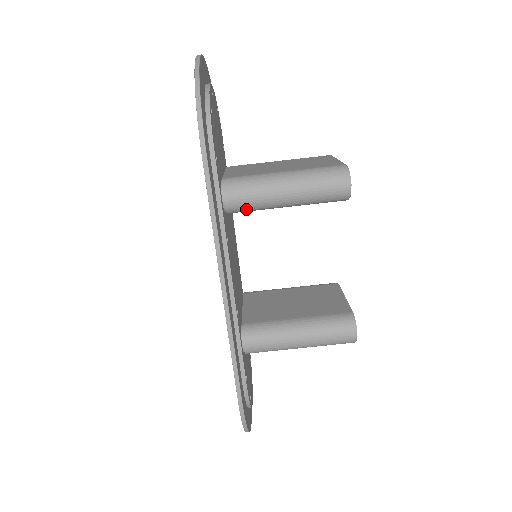
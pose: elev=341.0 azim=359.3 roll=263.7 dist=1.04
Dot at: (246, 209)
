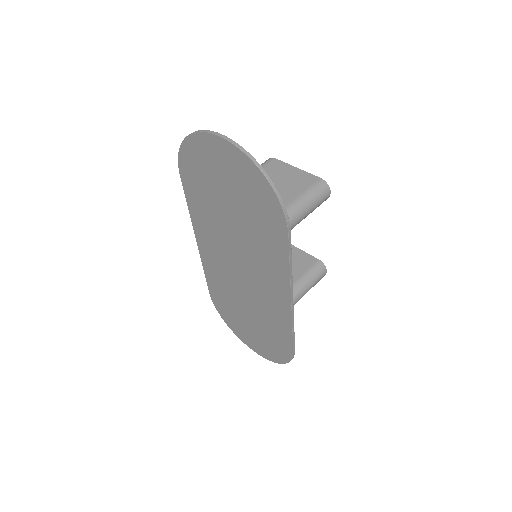
Dot at: occluded
